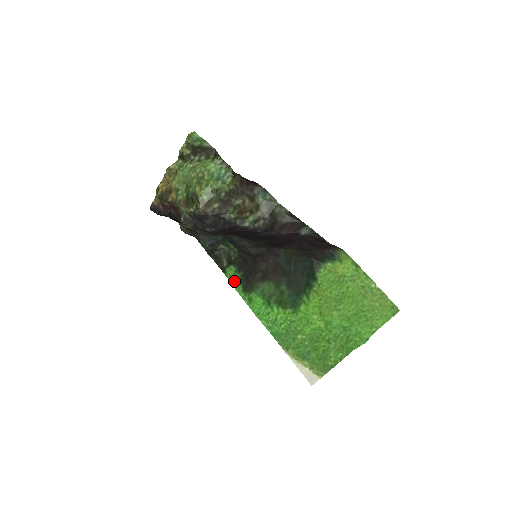
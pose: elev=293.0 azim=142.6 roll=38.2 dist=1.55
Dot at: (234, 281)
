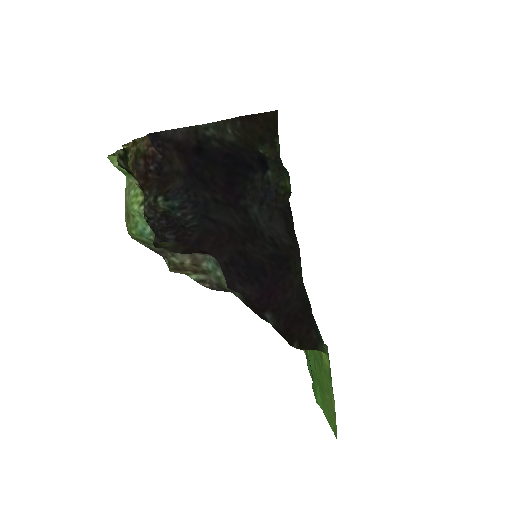
Dot at: occluded
